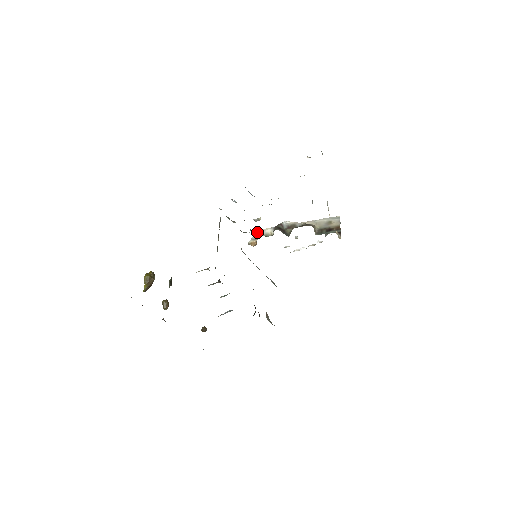
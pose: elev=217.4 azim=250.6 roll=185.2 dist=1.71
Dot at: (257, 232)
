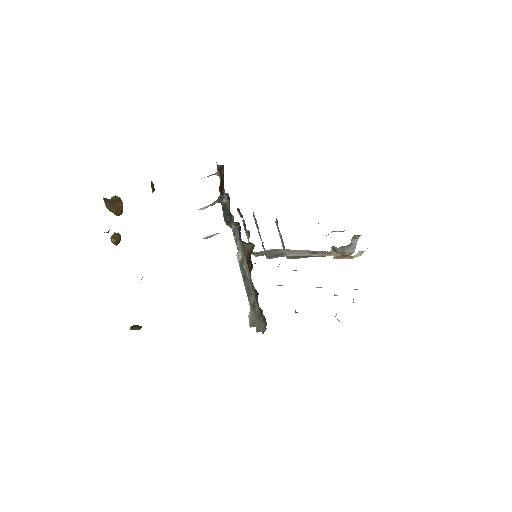
Dot at: occluded
